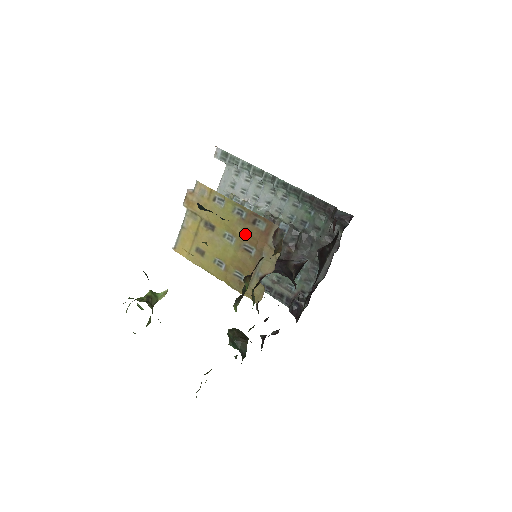
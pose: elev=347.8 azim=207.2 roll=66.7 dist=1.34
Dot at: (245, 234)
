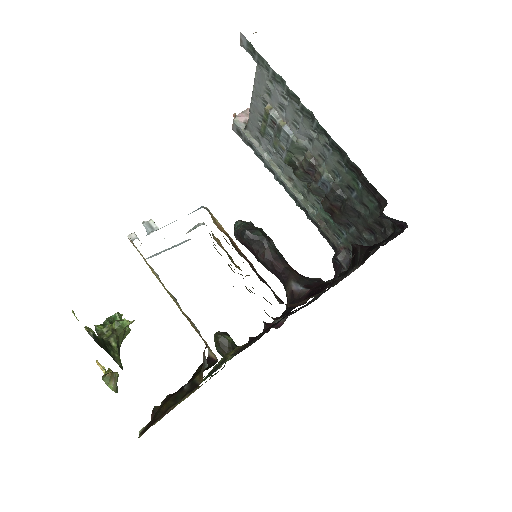
Dot at: occluded
